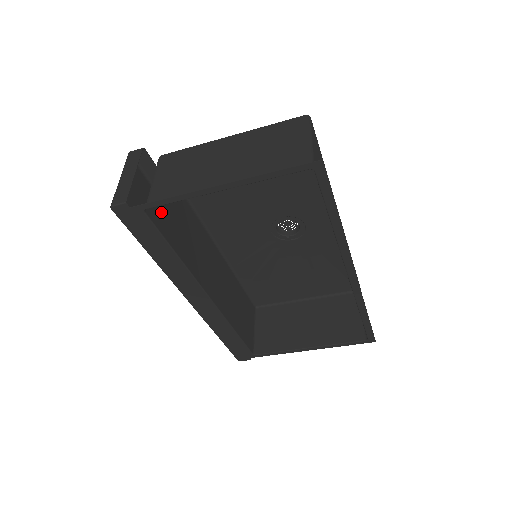
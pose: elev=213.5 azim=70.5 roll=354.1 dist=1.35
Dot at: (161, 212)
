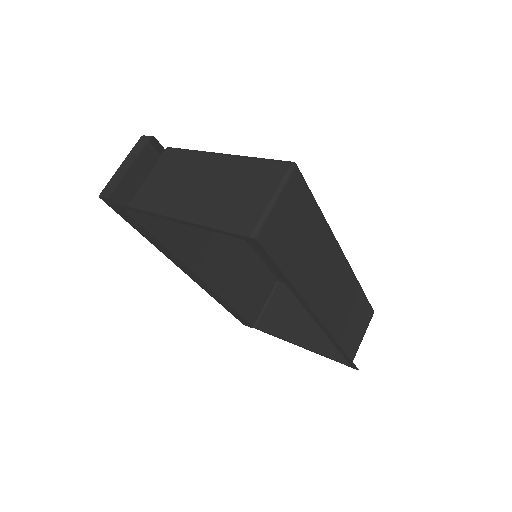
Dot at: occluded
